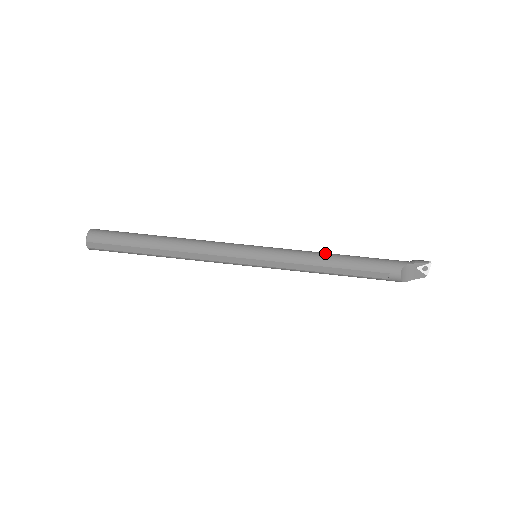
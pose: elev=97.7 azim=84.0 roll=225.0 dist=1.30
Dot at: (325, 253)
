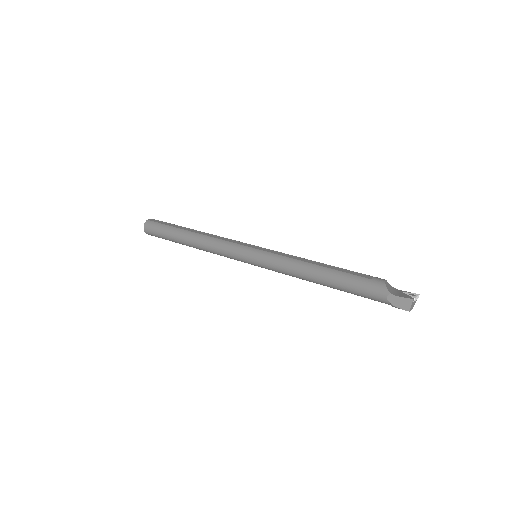
Dot at: occluded
